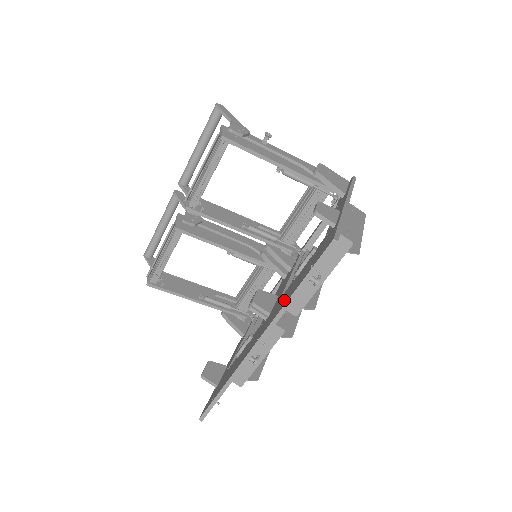
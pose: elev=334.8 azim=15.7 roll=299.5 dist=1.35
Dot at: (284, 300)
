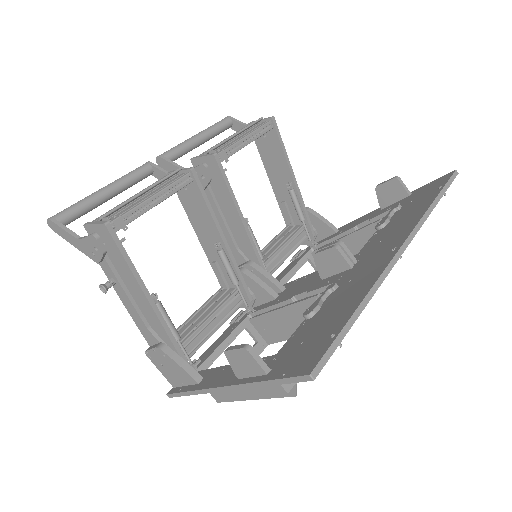
Dot at: (405, 222)
